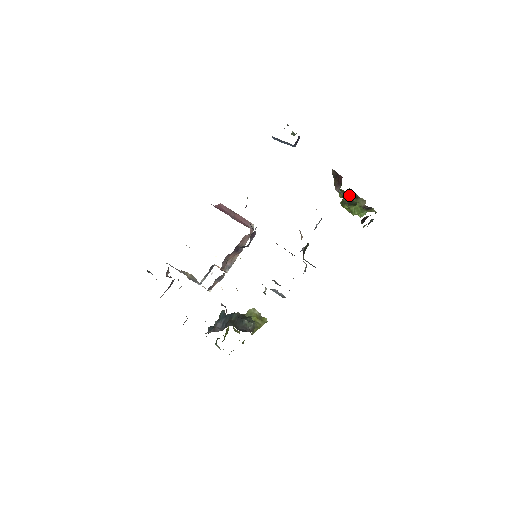
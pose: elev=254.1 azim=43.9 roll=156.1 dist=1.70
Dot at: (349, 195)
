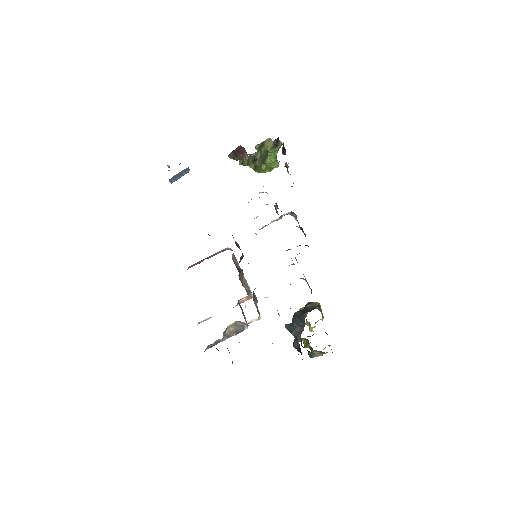
Dot at: (256, 155)
